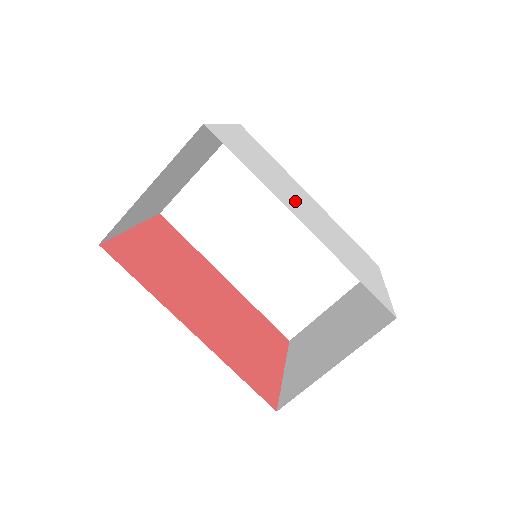
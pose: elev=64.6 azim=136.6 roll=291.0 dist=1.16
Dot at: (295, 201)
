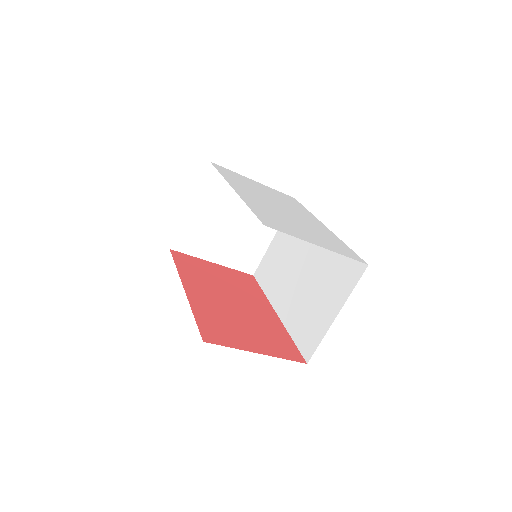
Dot at: (263, 198)
